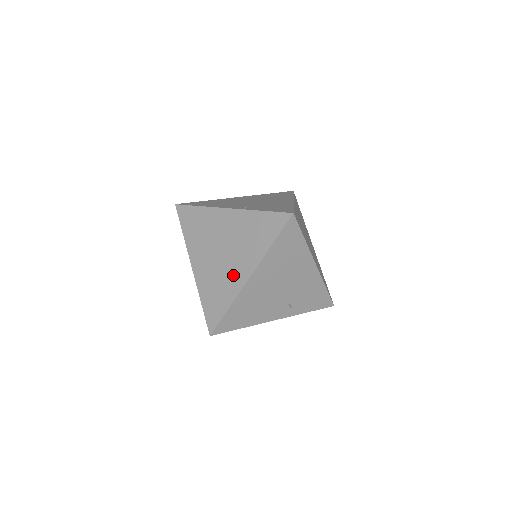
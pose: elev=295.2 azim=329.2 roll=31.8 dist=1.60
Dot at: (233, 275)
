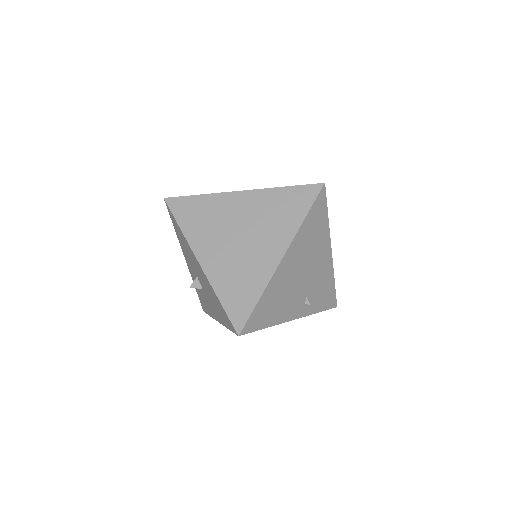
Dot at: (260, 259)
